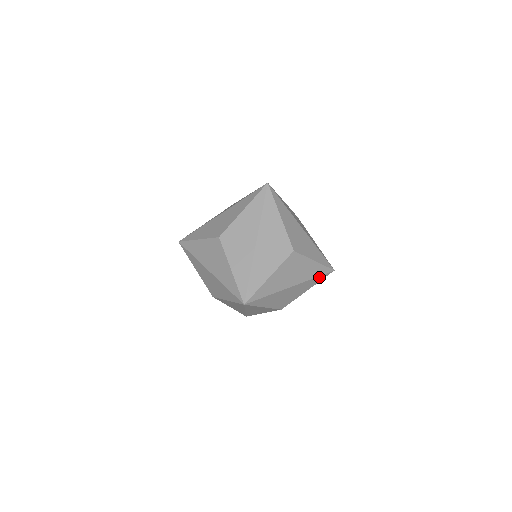
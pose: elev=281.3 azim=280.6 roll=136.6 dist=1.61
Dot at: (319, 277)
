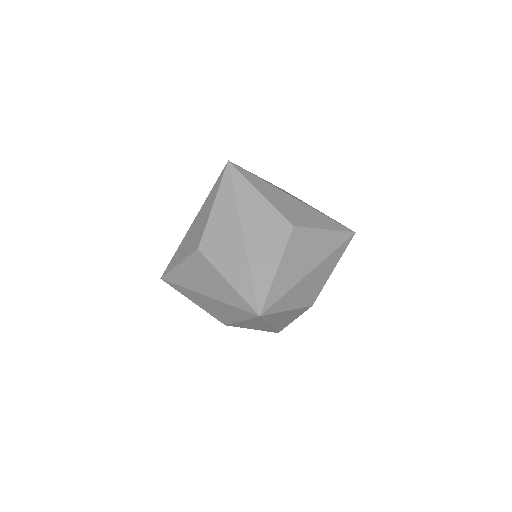
Dot at: (340, 247)
